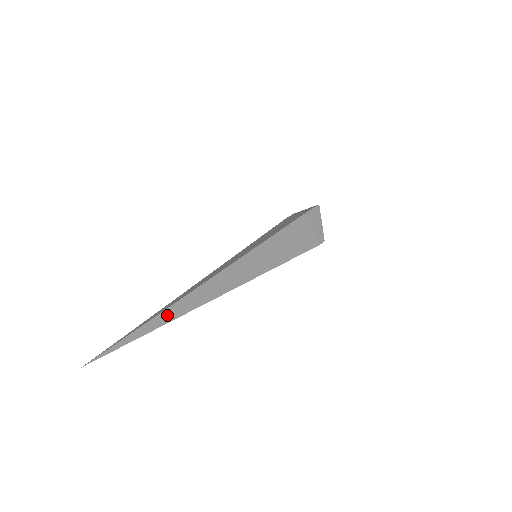
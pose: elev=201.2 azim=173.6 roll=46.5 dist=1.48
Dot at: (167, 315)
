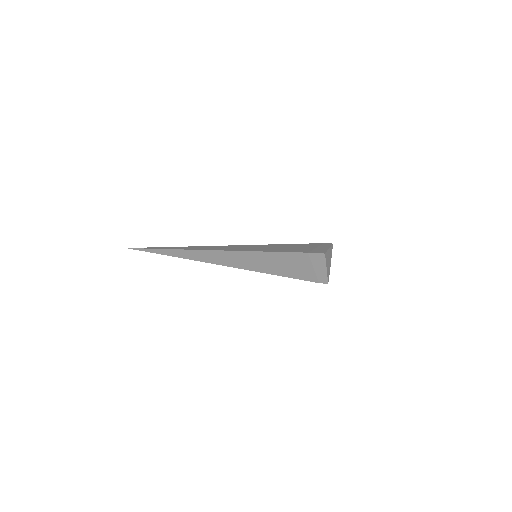
Dot at: (174, 253)
